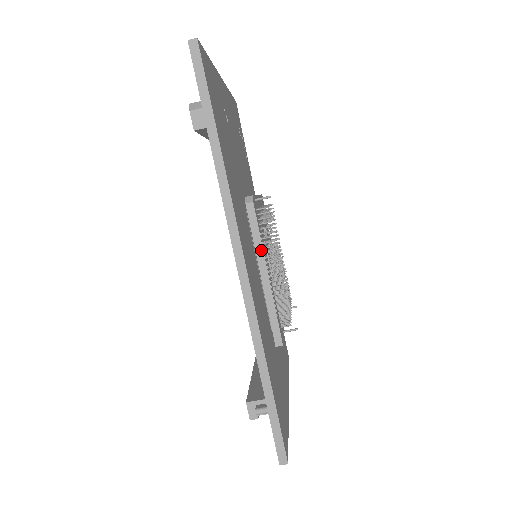
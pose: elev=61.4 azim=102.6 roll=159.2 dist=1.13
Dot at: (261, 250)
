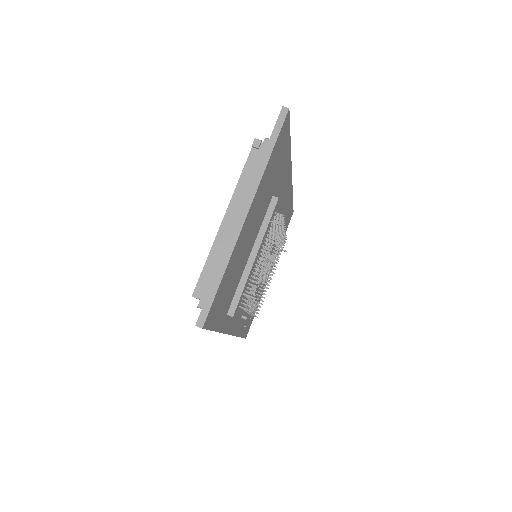
Dot at: occluded
